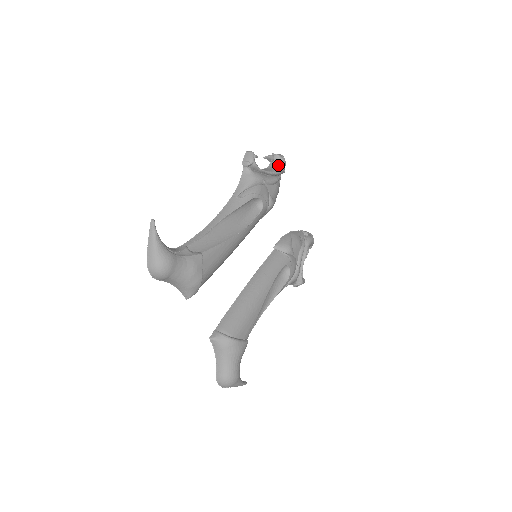
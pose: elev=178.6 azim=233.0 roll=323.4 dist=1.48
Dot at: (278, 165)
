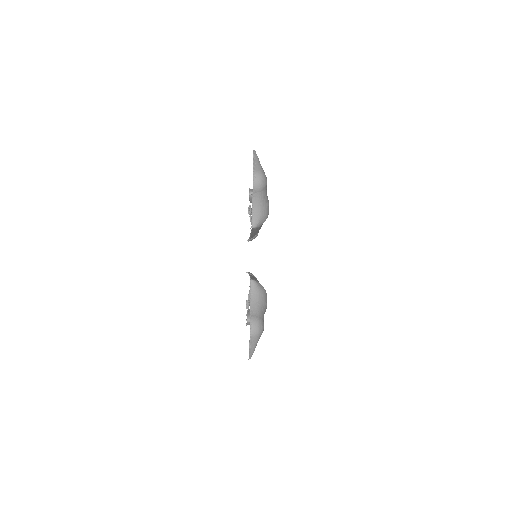
Dot at: occluded
